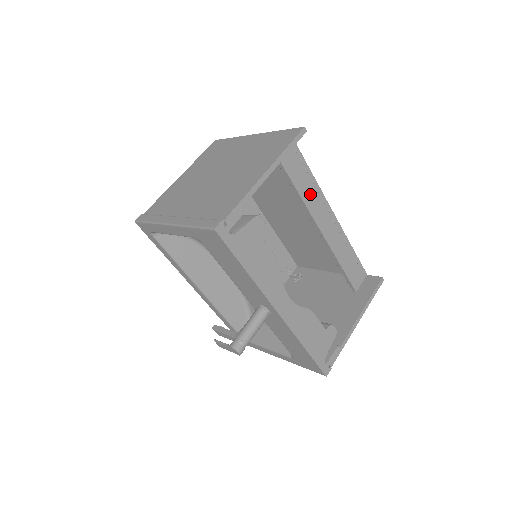
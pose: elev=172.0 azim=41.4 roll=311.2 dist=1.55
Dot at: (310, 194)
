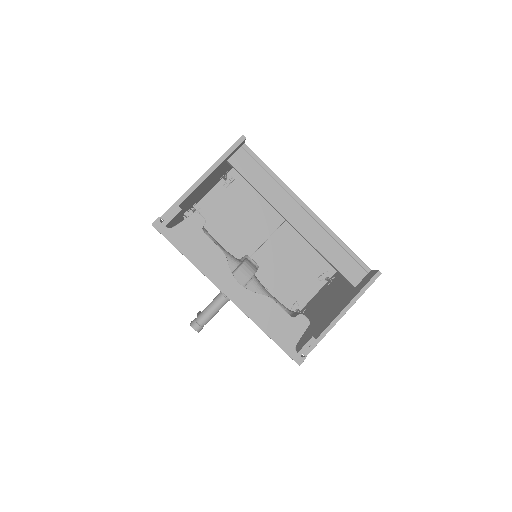
Dot at: (275, 193)
